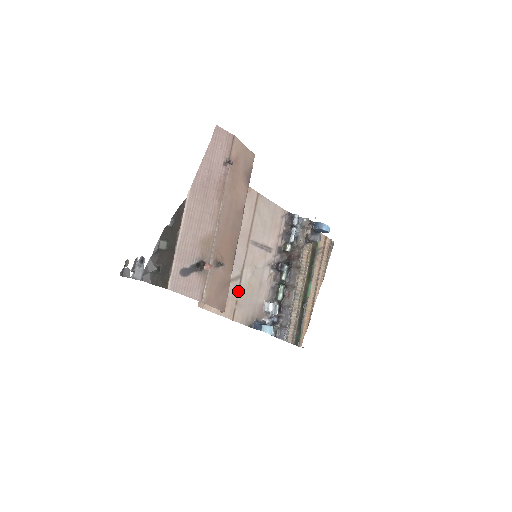
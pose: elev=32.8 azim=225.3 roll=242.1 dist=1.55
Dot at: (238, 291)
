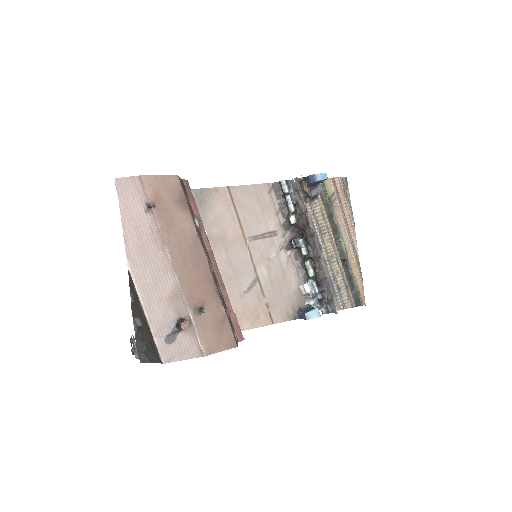
Dot at: (263, 294)
